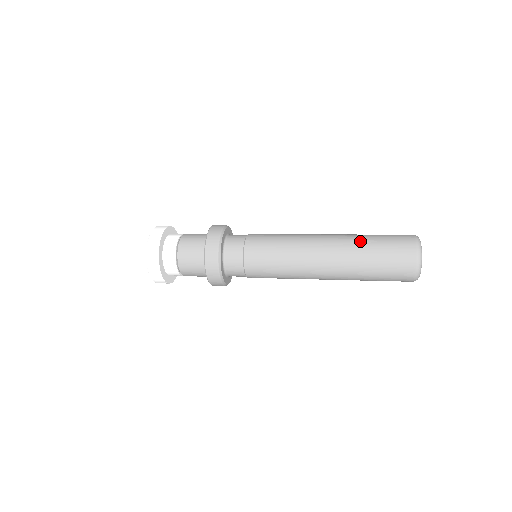
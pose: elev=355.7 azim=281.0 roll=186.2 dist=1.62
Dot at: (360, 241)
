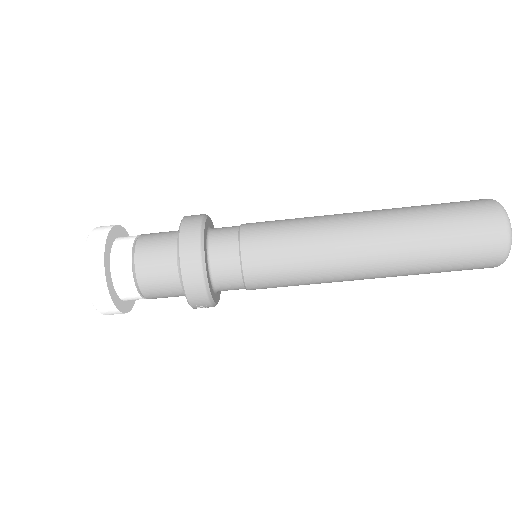
Dot at: (413, 209)
